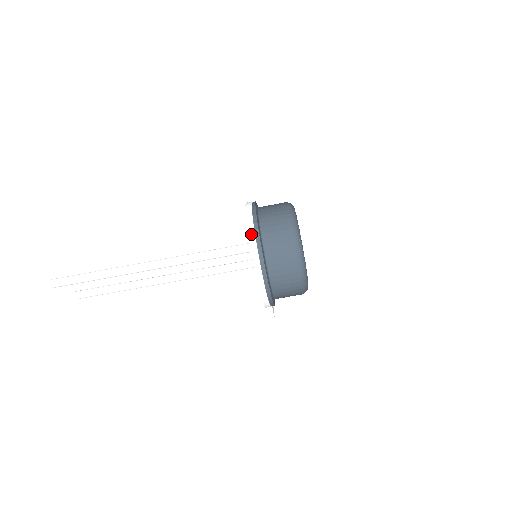
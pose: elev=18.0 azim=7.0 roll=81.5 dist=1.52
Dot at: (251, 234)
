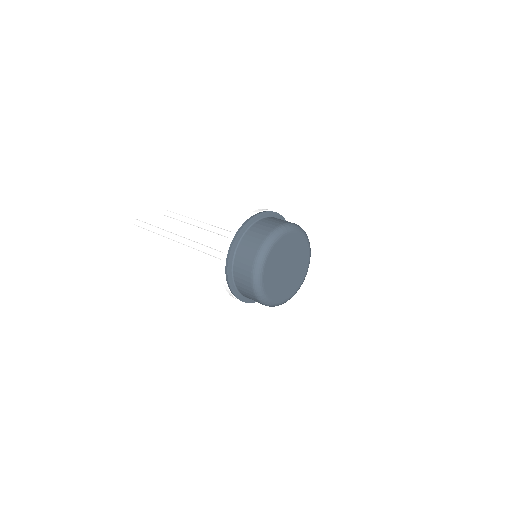
Dot at: (222, 271)
